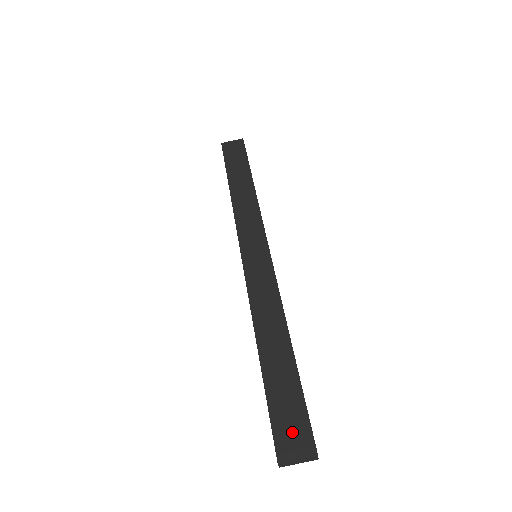
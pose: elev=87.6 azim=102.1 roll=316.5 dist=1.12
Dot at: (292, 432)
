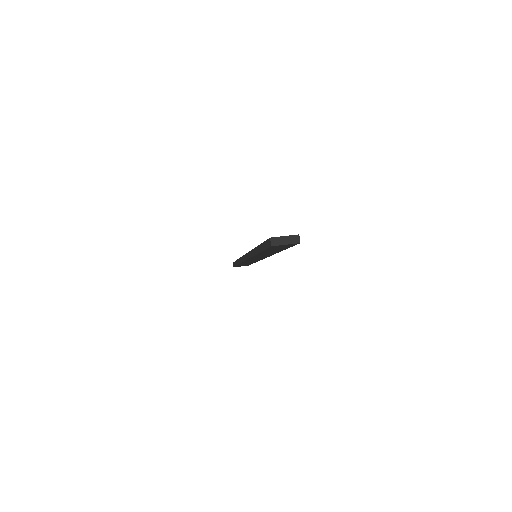
Dot at: occluded
